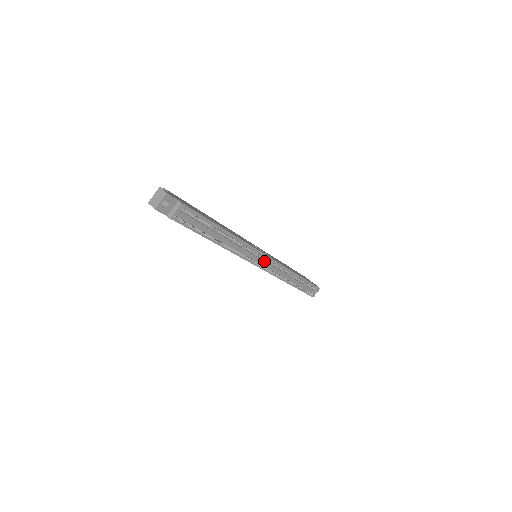
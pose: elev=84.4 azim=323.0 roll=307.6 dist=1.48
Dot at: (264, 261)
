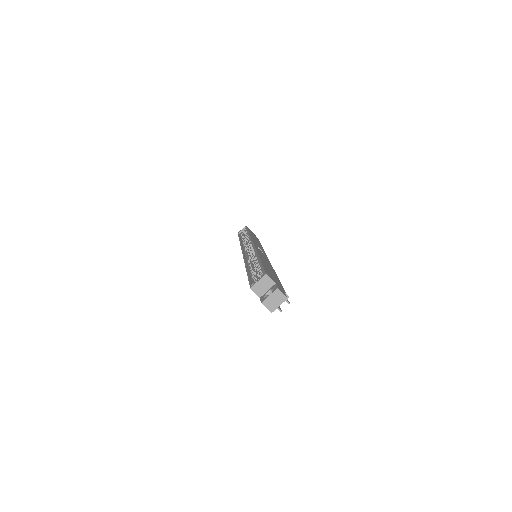
Dot at: occluded
